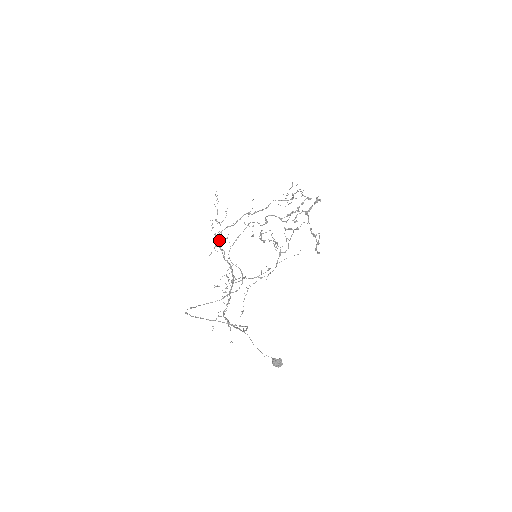
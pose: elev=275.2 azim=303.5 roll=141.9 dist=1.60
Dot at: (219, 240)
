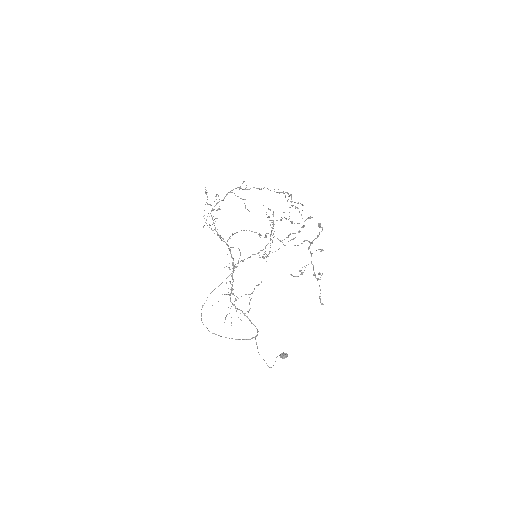
Dot at: (213, 223)
